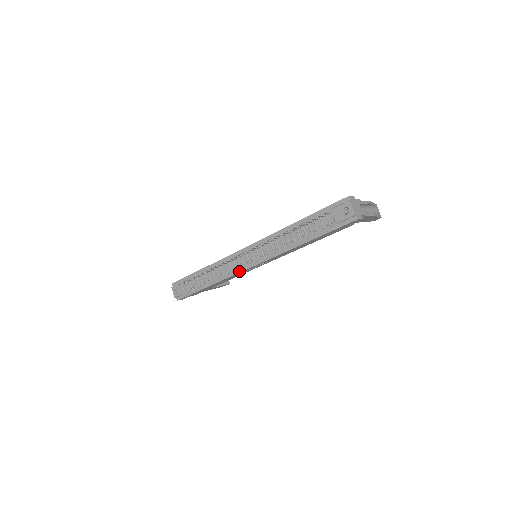
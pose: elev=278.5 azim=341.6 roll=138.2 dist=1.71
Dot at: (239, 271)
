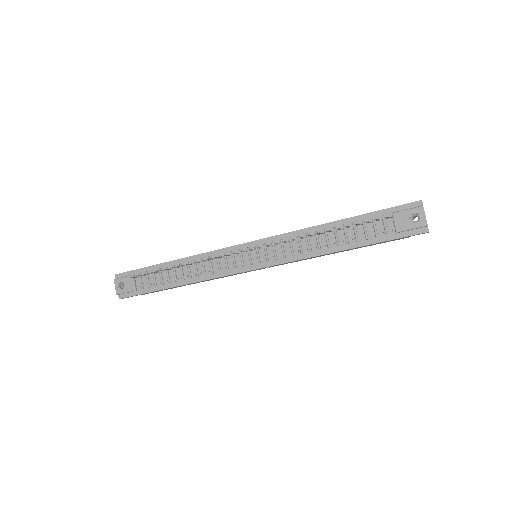
Dot at: (231, 272)
